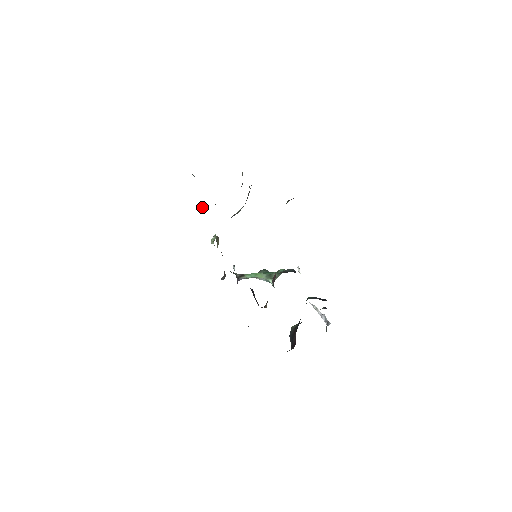
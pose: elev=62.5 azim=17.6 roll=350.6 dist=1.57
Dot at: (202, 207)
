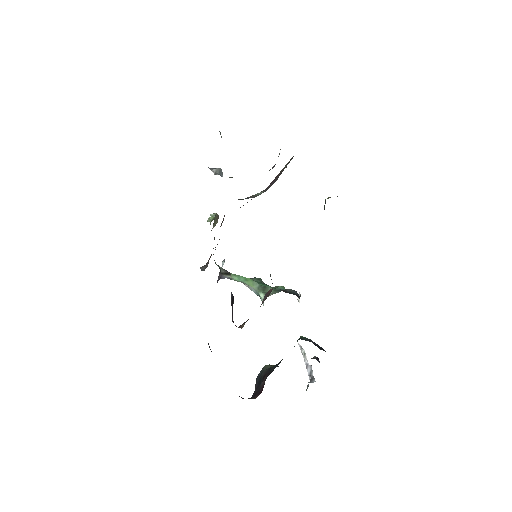
Dot at: (215, 174)
